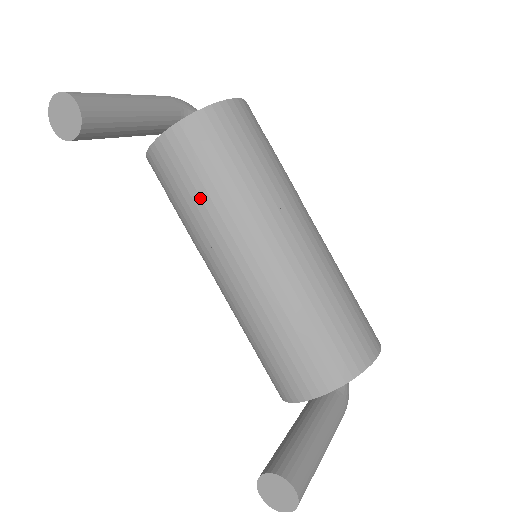
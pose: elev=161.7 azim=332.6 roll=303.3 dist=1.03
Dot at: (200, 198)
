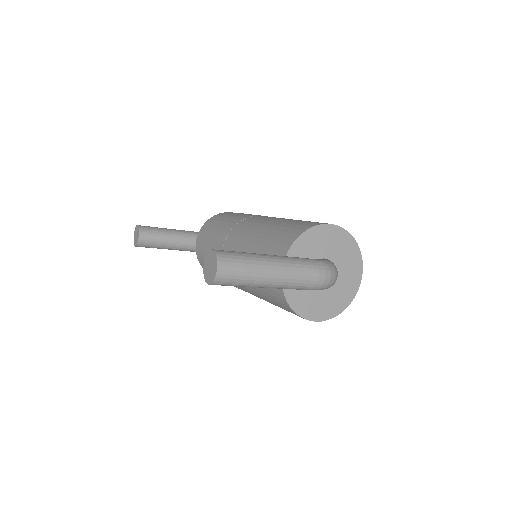
Dot at: (211, 245)
